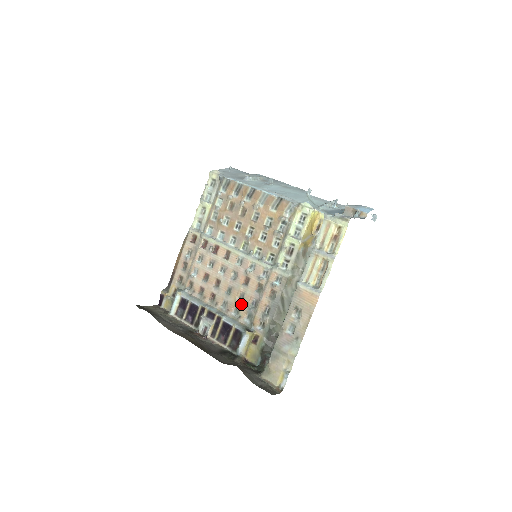
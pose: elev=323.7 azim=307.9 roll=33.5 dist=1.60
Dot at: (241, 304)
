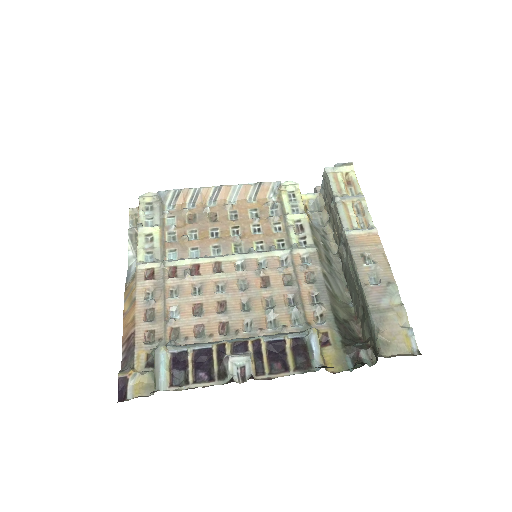
Dot at: (275, 311)
